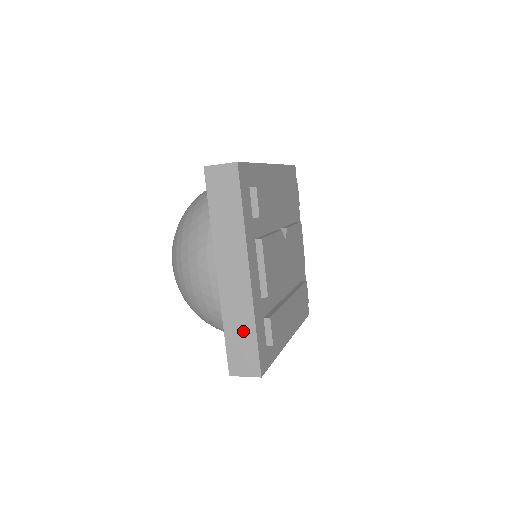
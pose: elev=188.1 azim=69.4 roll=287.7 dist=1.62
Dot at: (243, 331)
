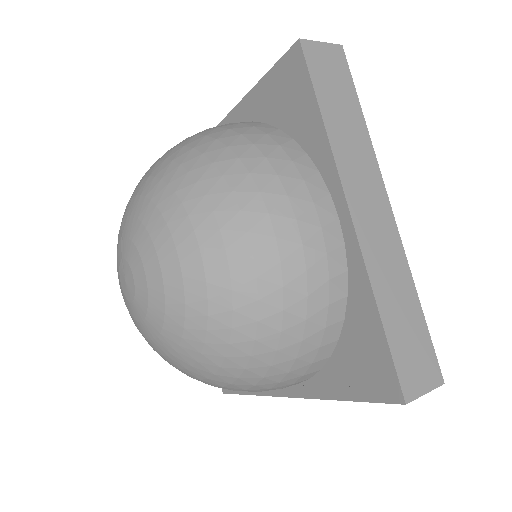
Dot at: occluded
